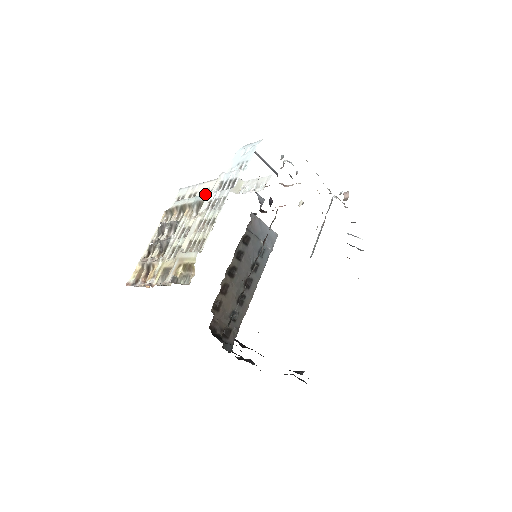
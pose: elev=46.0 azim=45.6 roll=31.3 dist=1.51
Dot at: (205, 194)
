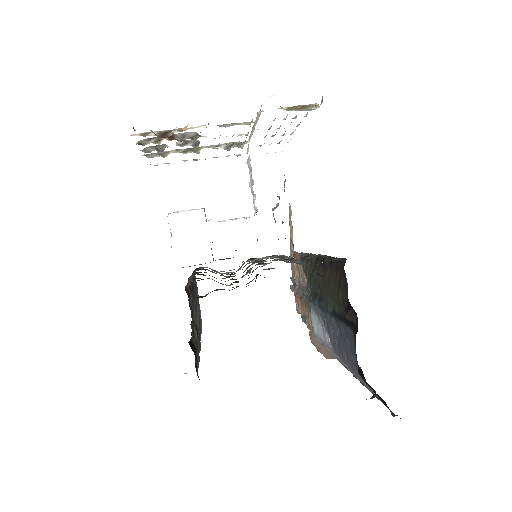
Dot at: occluded
